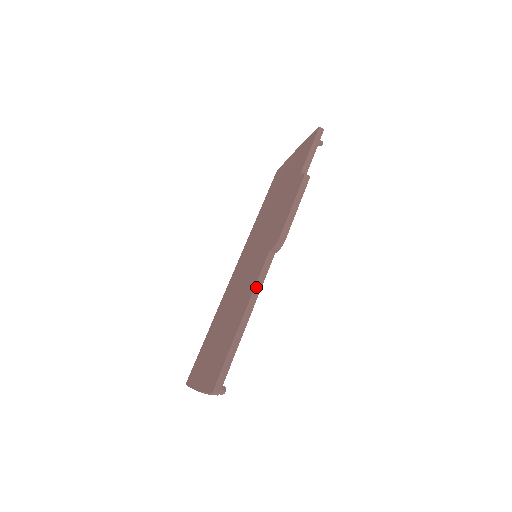
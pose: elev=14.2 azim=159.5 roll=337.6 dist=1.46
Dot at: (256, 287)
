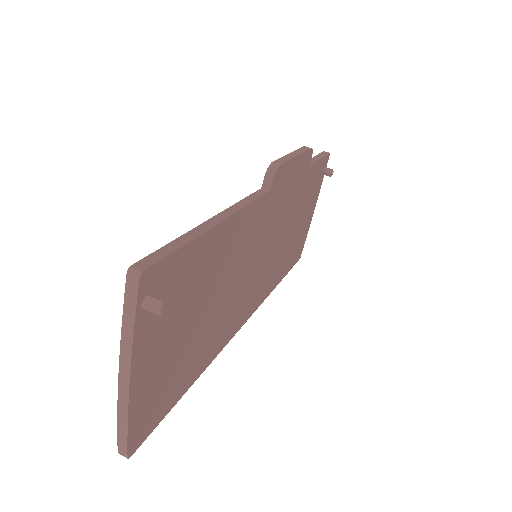
Dot at: (238, 203)
